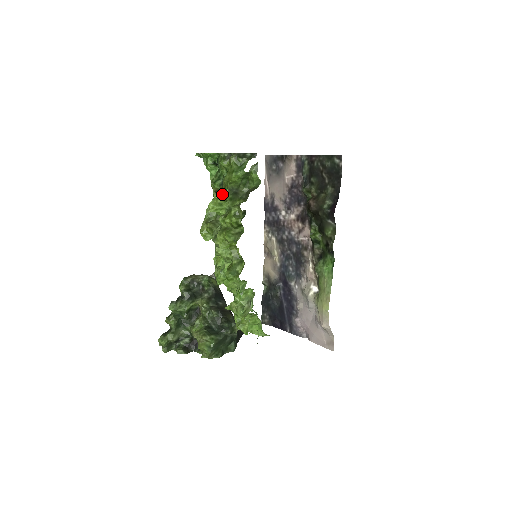
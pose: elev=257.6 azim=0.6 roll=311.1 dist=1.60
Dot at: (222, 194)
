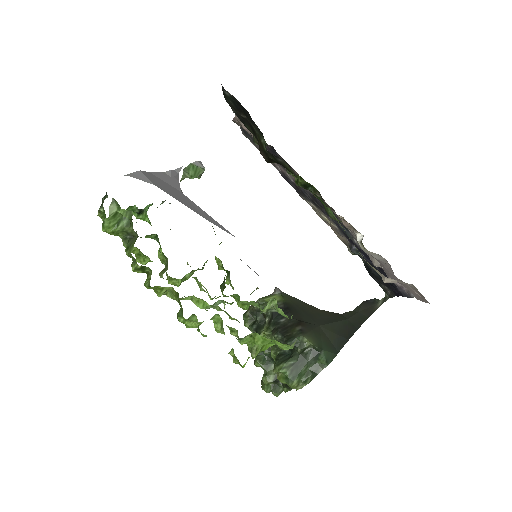
Dot at: occluded
